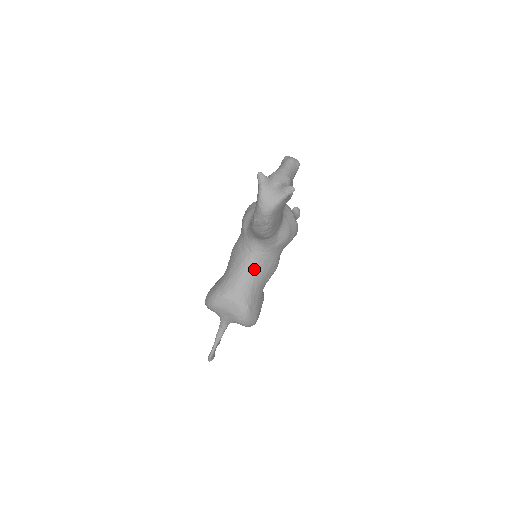
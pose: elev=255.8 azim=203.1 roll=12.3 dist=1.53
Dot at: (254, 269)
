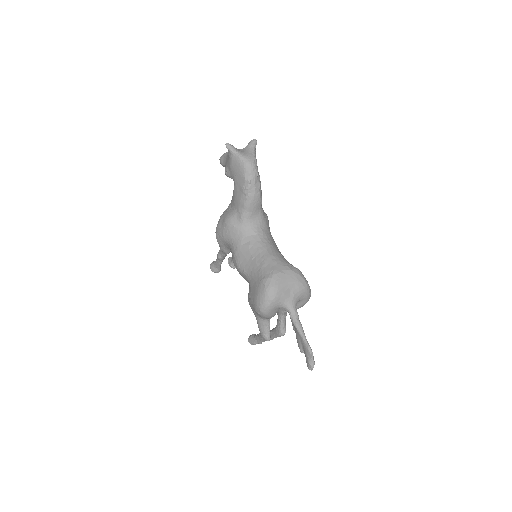
Dot at: (271, 245)
